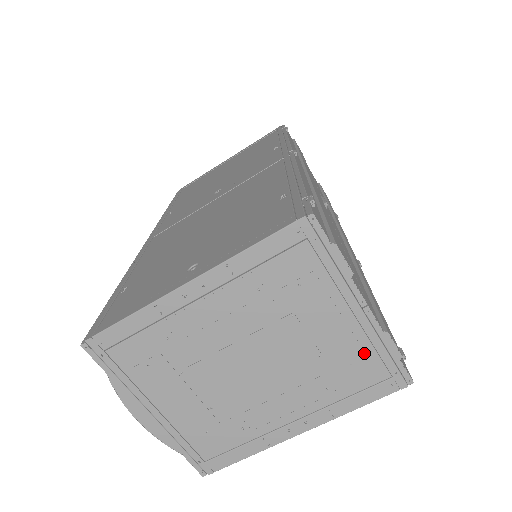
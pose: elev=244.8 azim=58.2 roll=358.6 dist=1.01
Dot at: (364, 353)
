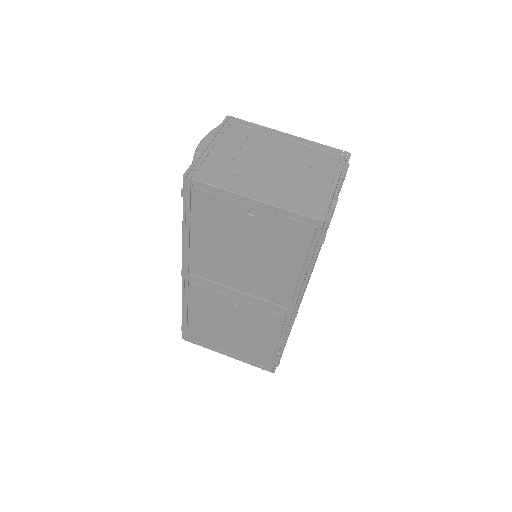
Dot at: (321, 196)
